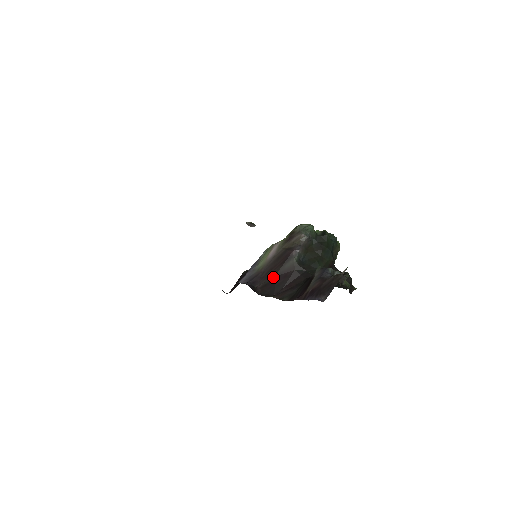
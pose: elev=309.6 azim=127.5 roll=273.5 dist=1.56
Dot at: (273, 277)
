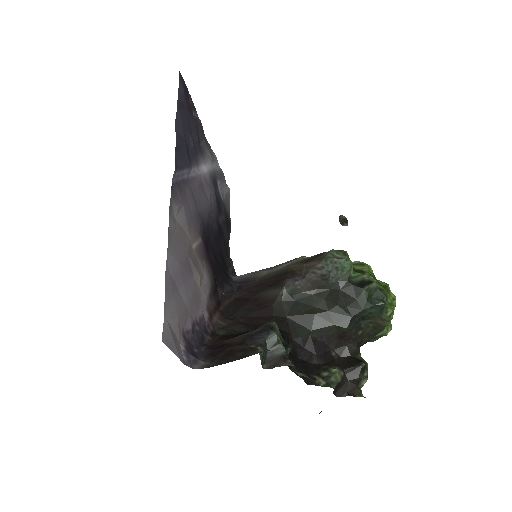
Dot at: (251, 295)
